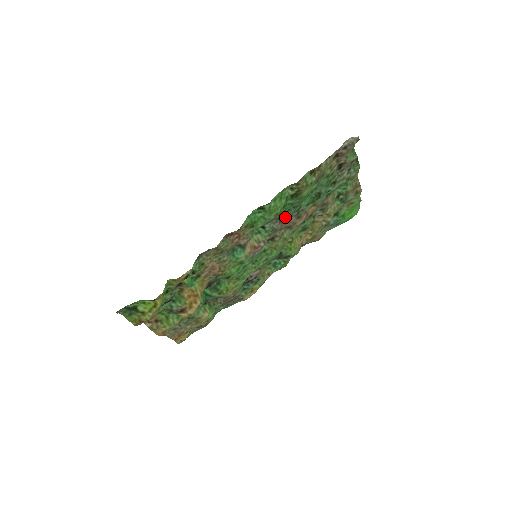
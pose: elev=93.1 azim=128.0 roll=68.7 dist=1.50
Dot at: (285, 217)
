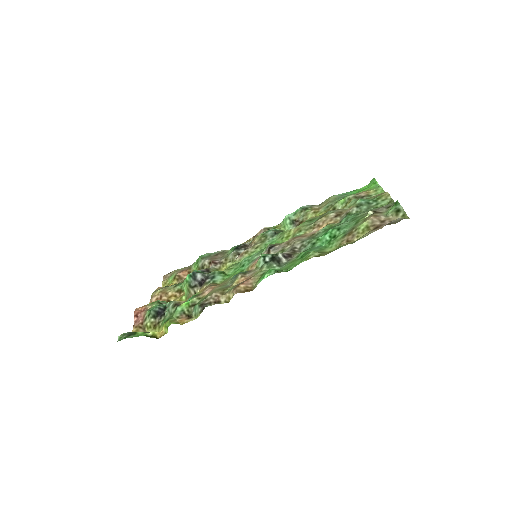
Dot at: (299, 253)
